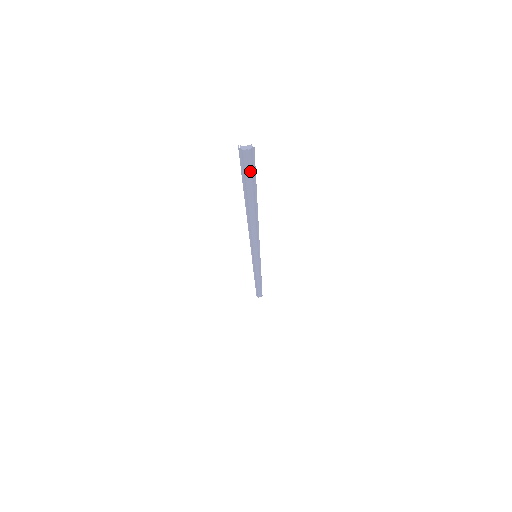
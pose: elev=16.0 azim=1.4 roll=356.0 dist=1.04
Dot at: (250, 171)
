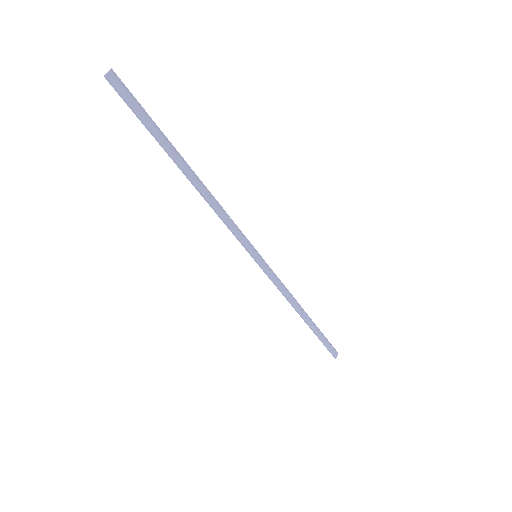
Dot at: (134, 101)
